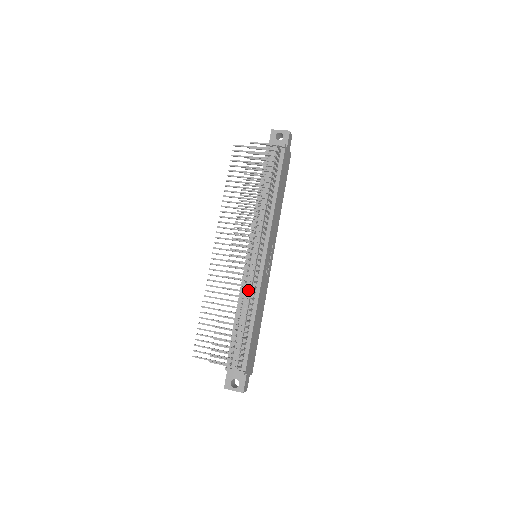
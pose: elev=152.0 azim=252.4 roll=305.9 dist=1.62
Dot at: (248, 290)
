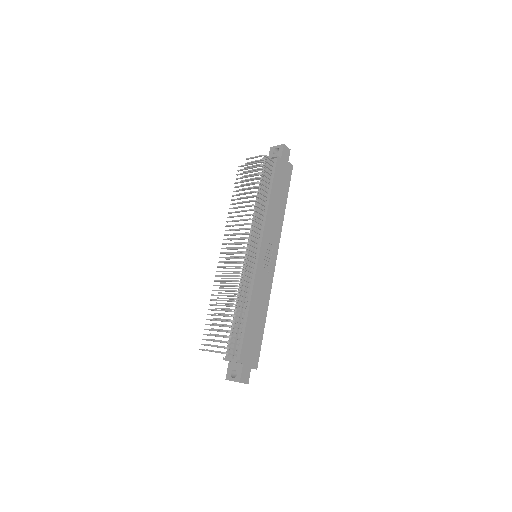
Dot at: occluded
